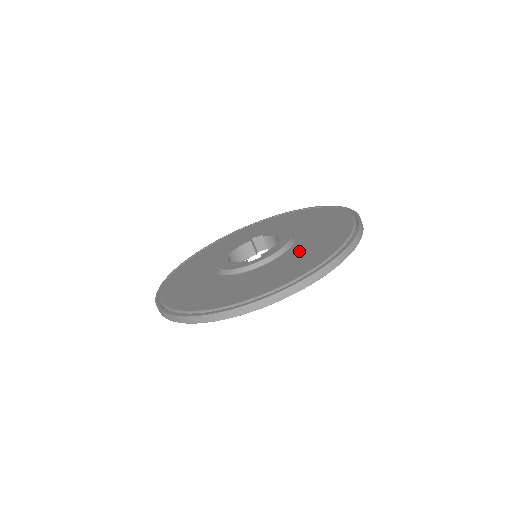
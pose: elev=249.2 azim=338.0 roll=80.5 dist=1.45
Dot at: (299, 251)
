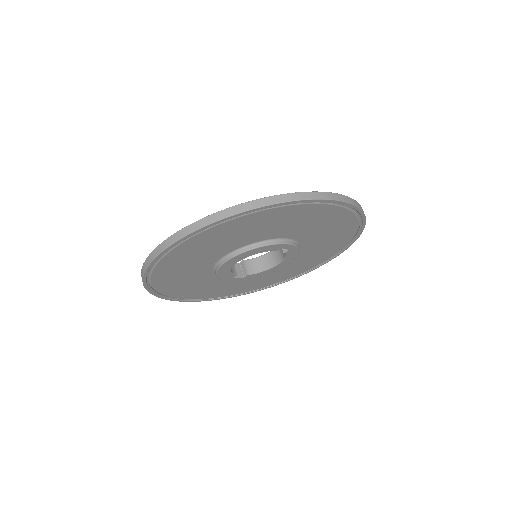
Dot at: occluded
